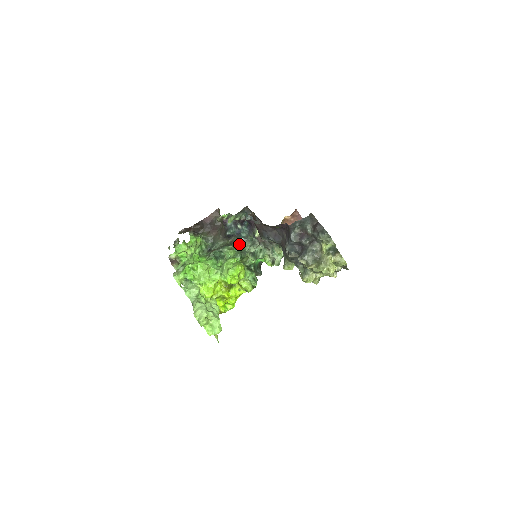
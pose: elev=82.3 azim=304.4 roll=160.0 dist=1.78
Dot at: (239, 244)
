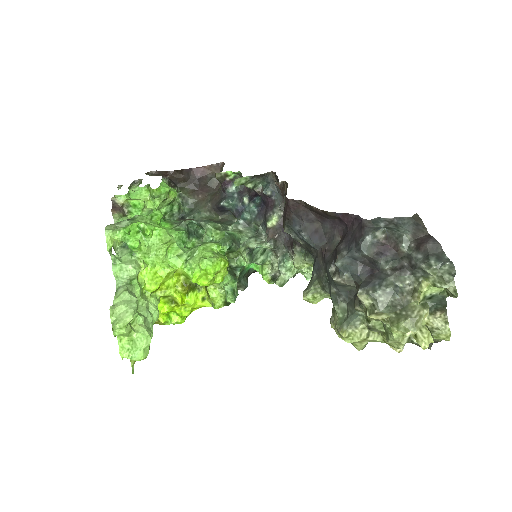
Dot at: (233, 227)
